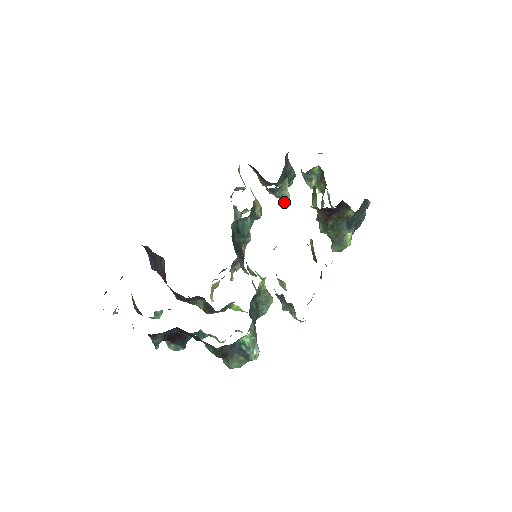
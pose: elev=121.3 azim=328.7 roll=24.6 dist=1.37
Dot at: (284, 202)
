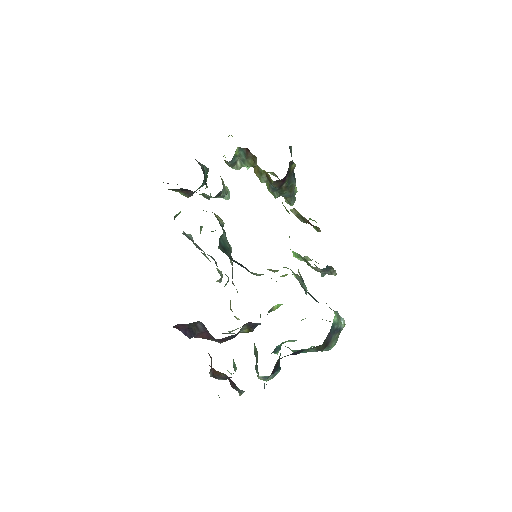
Dot at: (227, 197)
